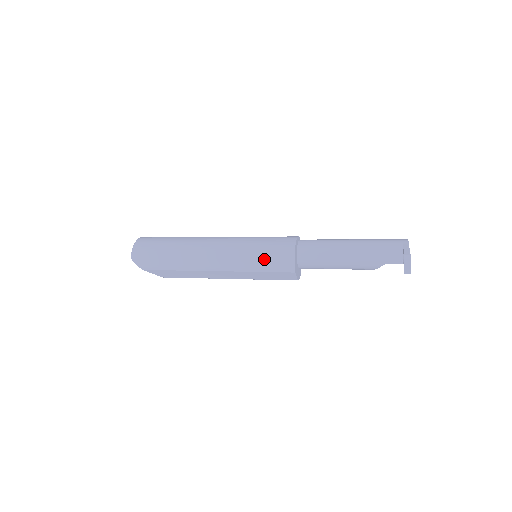
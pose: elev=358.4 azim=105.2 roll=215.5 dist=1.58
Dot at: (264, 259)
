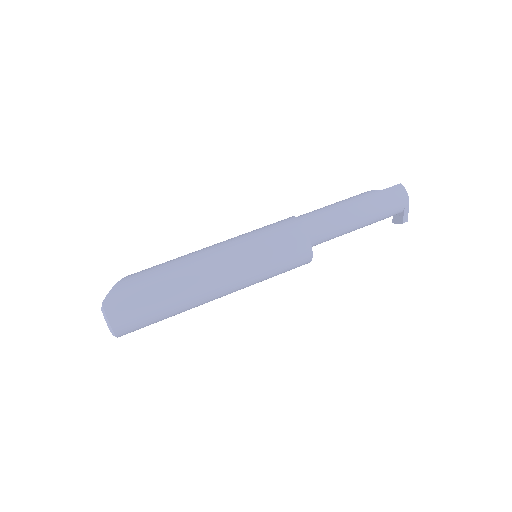
Dot at: occluded
